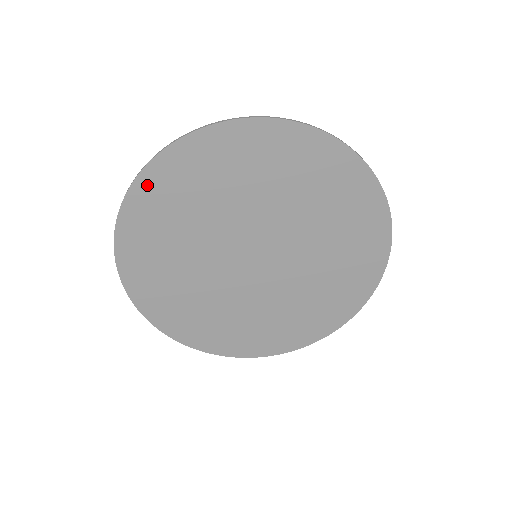
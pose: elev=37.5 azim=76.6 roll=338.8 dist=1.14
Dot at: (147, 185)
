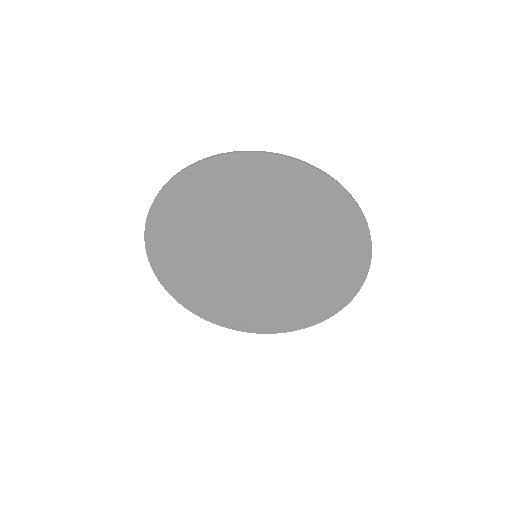
Dot at: (155, 224)
